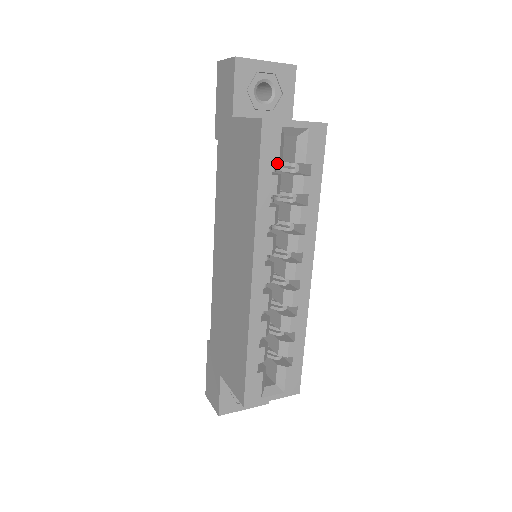
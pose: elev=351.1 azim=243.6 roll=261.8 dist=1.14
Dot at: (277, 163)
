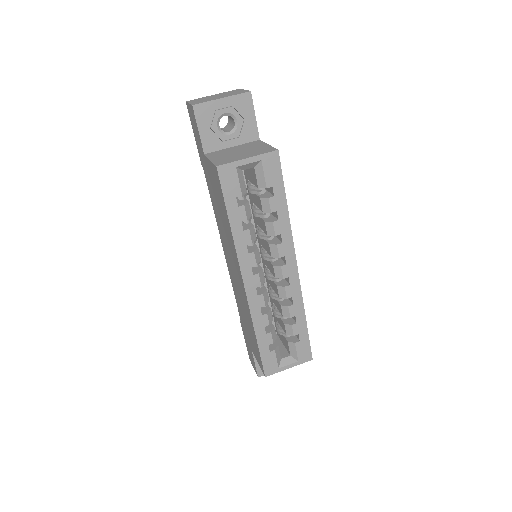
Dot at: (248, 187)
